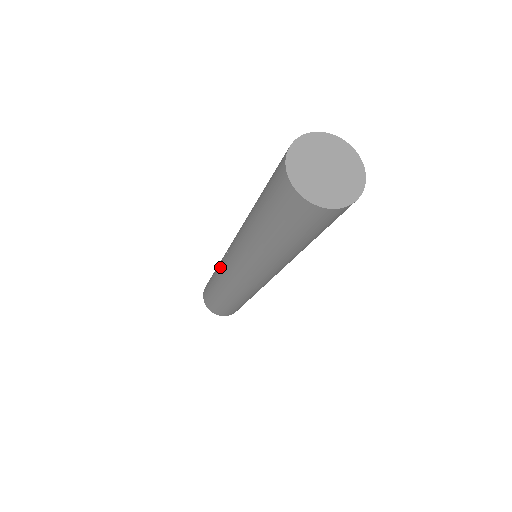
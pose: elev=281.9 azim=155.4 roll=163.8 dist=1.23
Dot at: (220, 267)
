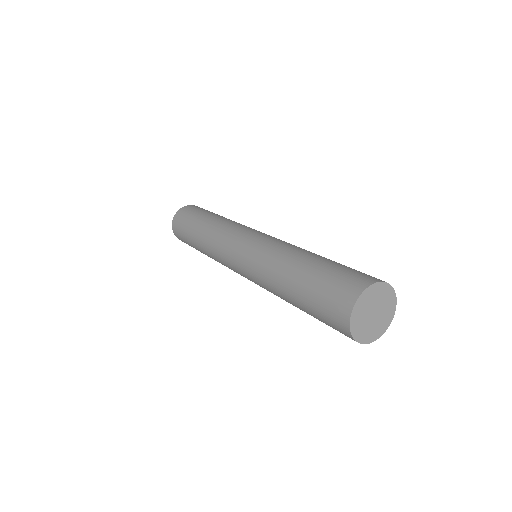
Dot at: (221, 232)
